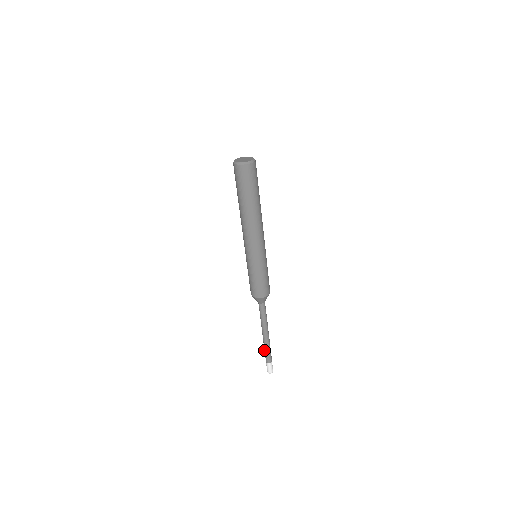
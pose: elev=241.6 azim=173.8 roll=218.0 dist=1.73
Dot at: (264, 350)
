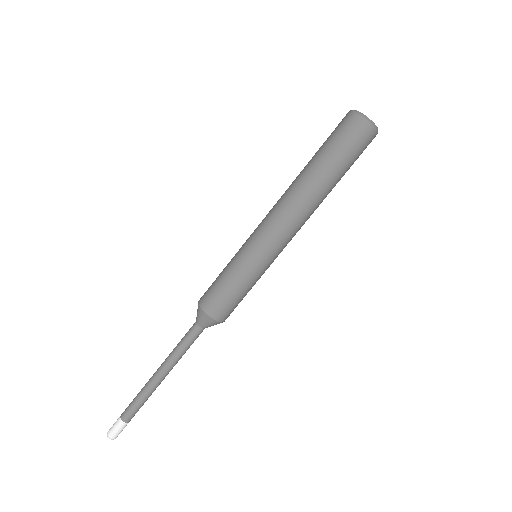
Dot at: (135, 399)
